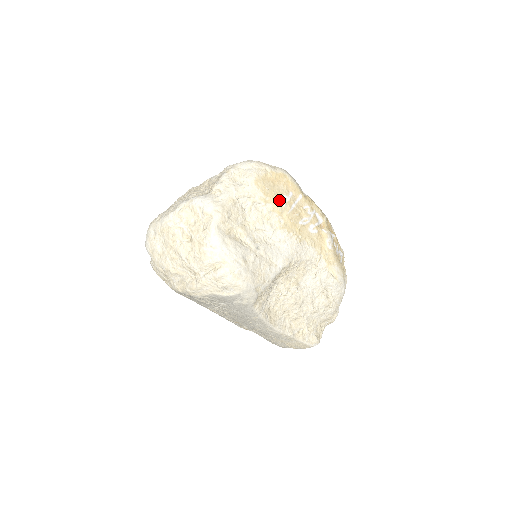
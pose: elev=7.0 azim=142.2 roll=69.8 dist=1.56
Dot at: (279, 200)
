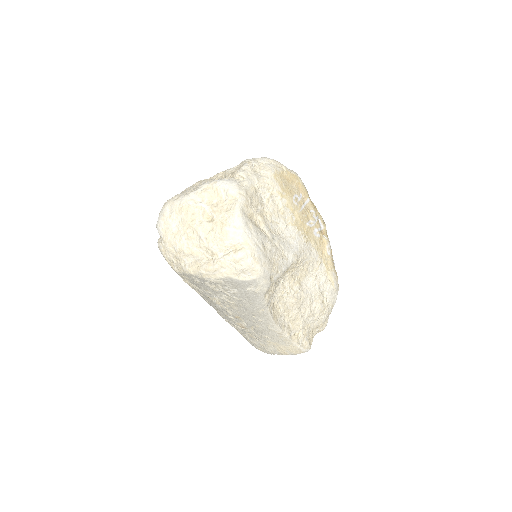
Dot at: (293, 198)
